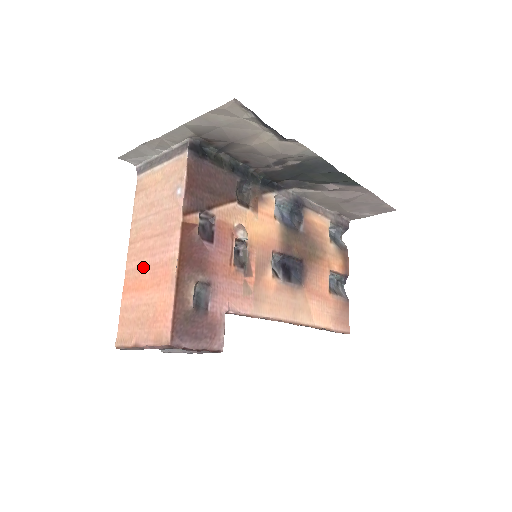
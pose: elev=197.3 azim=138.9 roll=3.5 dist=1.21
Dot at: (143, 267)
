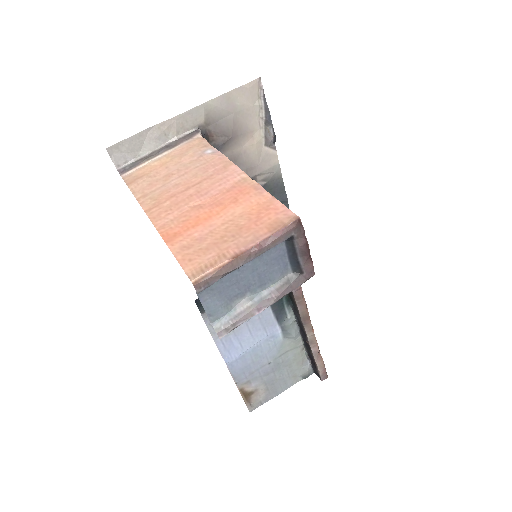
Dot at: (192, 208)
